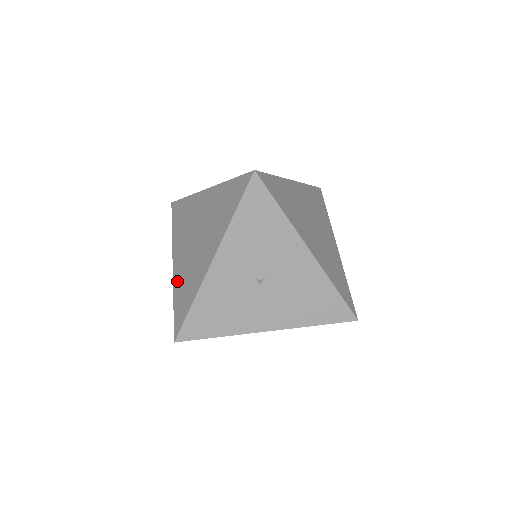
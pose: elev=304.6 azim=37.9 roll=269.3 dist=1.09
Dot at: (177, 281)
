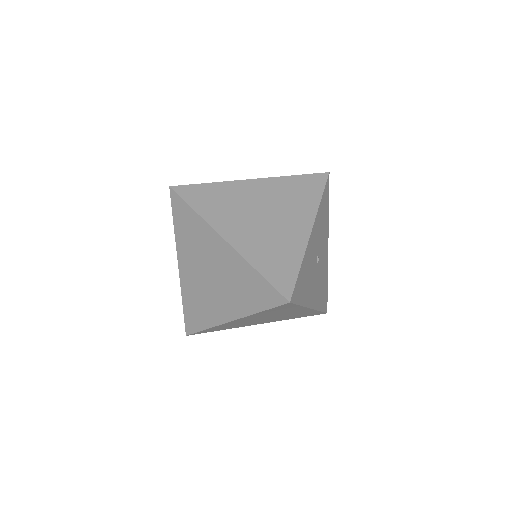
Dot at: (251, 252)
